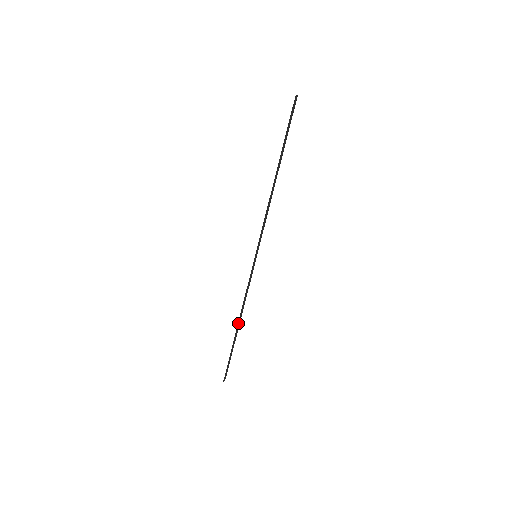
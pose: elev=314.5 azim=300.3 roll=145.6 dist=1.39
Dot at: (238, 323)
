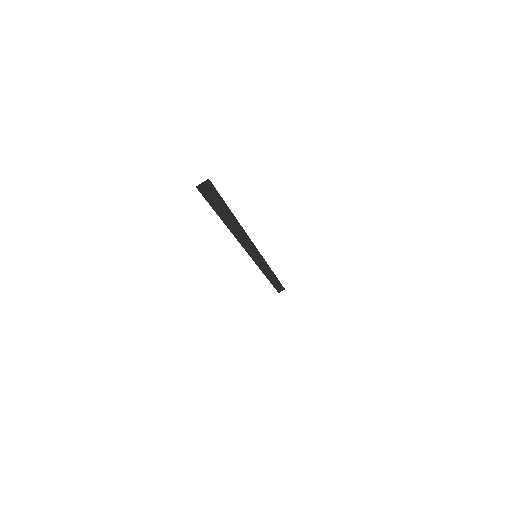
Dot at: (269, 277)
